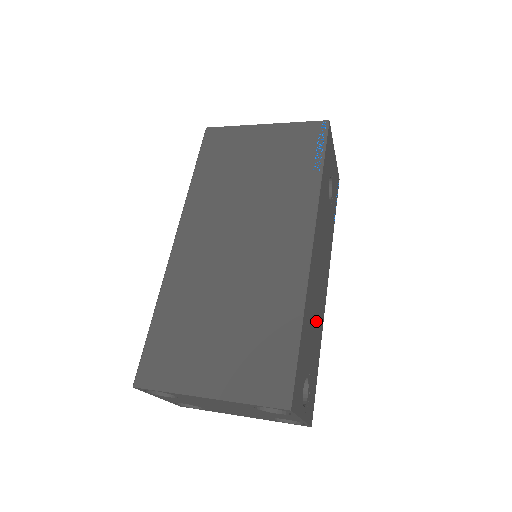
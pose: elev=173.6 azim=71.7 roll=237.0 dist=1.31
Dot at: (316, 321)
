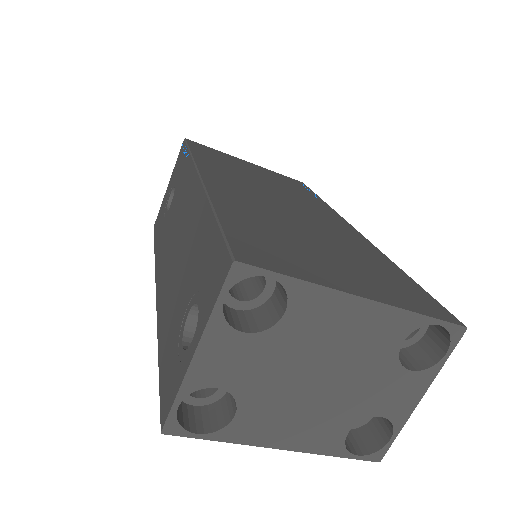
Dot at: occluded
